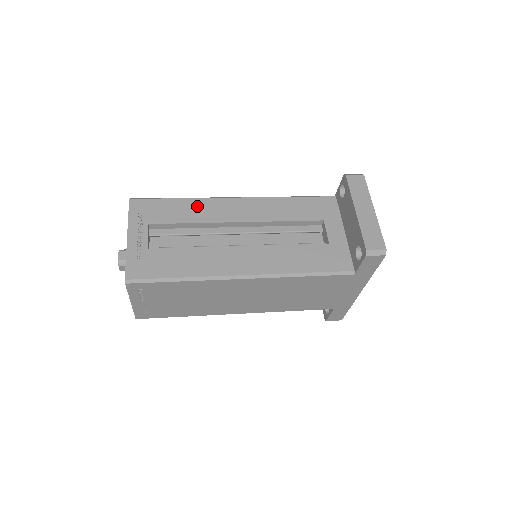
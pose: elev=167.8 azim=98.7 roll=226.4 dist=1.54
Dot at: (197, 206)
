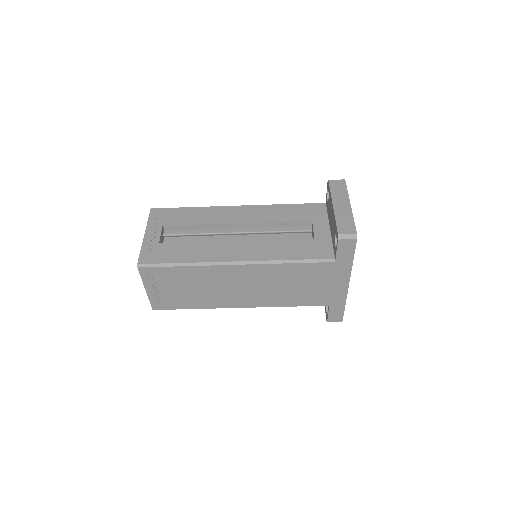
Dot at: (204, 212)
